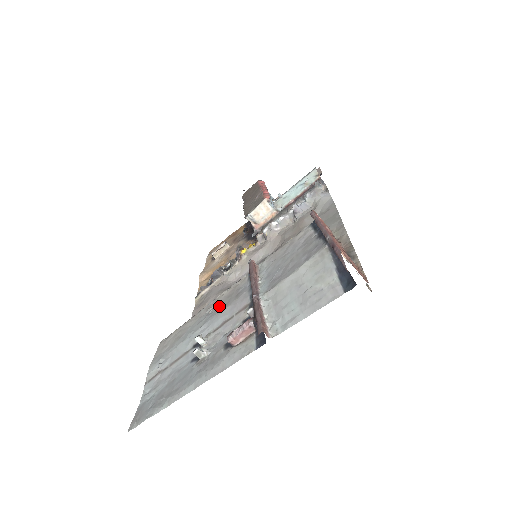
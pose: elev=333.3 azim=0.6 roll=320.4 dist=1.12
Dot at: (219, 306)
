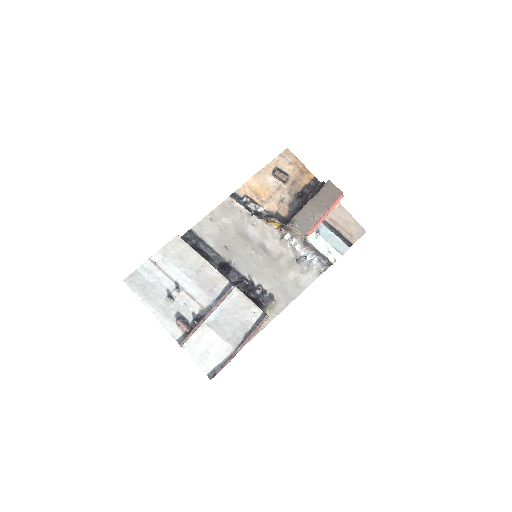
Dot at: (203, 279)
